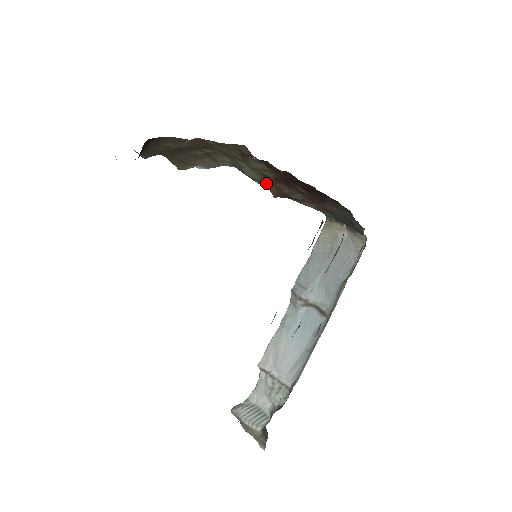
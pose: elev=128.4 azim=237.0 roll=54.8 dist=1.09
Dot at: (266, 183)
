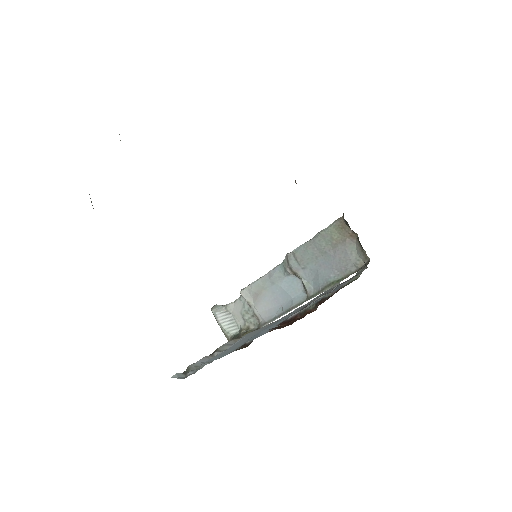
Dot at: occluded
